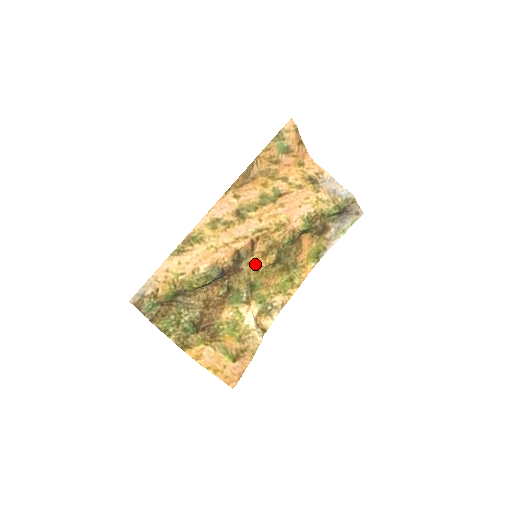
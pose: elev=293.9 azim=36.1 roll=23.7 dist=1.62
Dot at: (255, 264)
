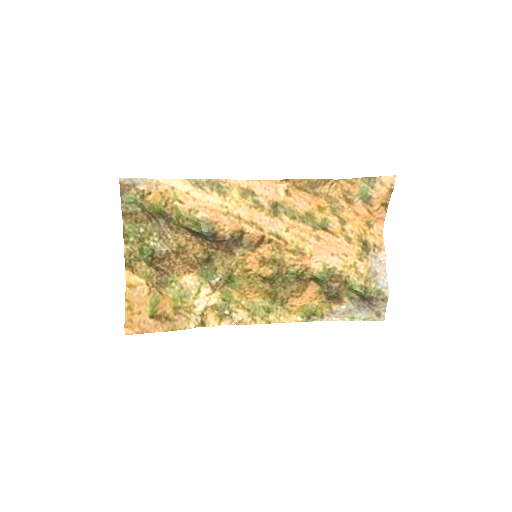
Dot at: (249, 262)
